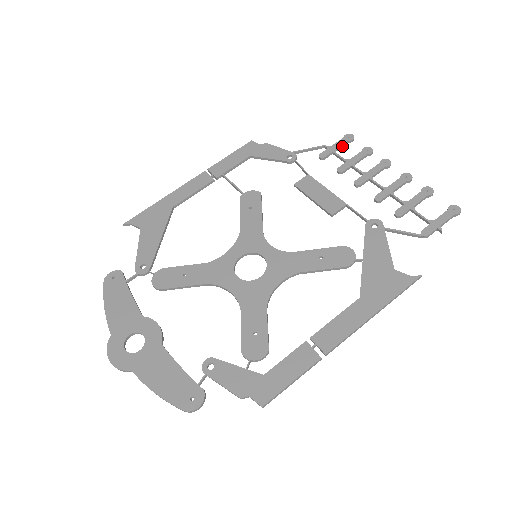
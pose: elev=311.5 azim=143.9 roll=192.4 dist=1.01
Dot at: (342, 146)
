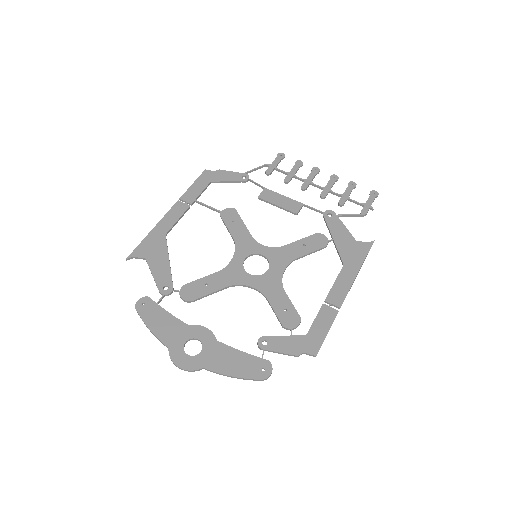
Dot at: occluded
